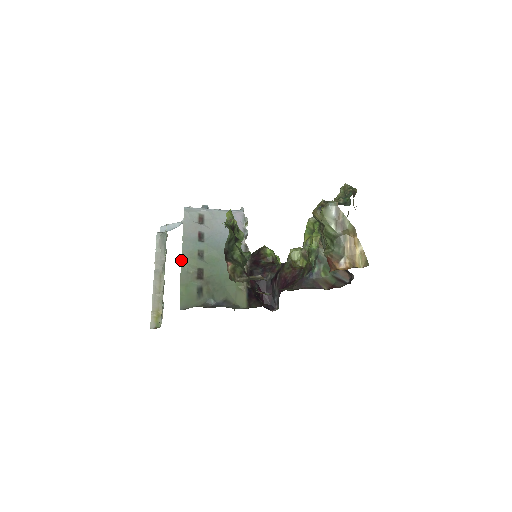
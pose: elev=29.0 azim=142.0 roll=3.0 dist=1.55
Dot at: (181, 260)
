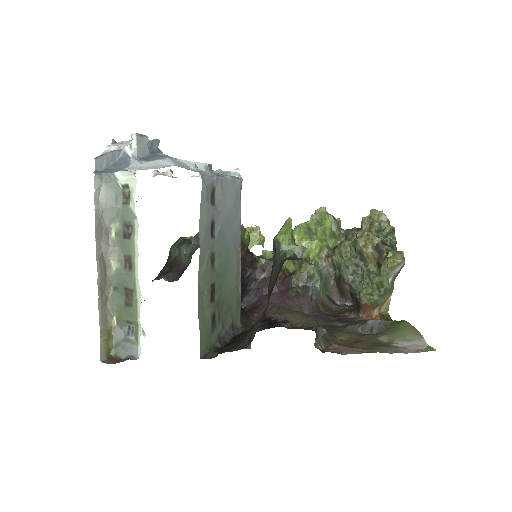
Dot at: (198, 276)
